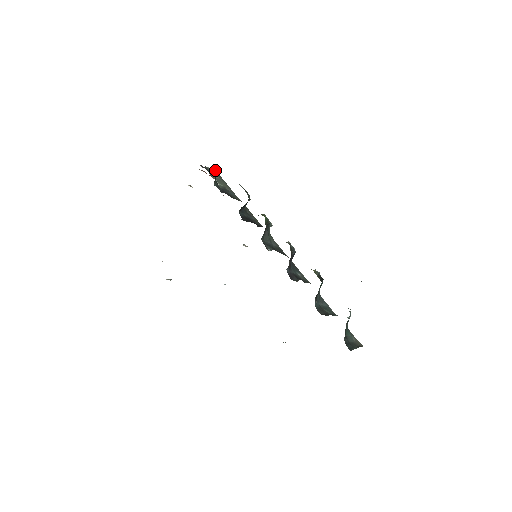
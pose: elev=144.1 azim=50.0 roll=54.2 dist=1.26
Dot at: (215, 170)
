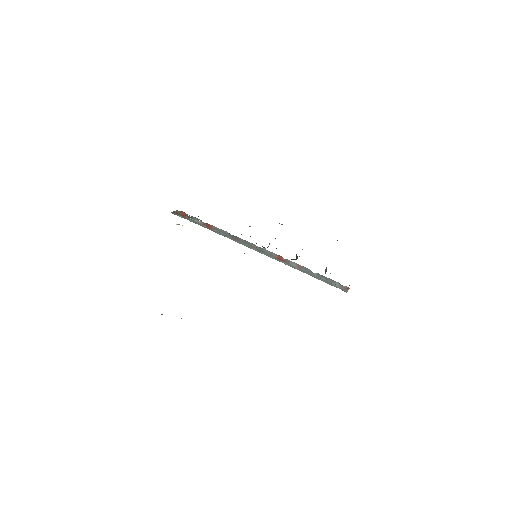
Dot at: occluded
